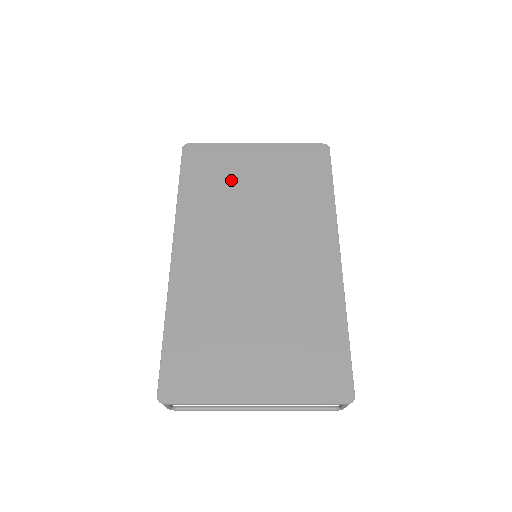
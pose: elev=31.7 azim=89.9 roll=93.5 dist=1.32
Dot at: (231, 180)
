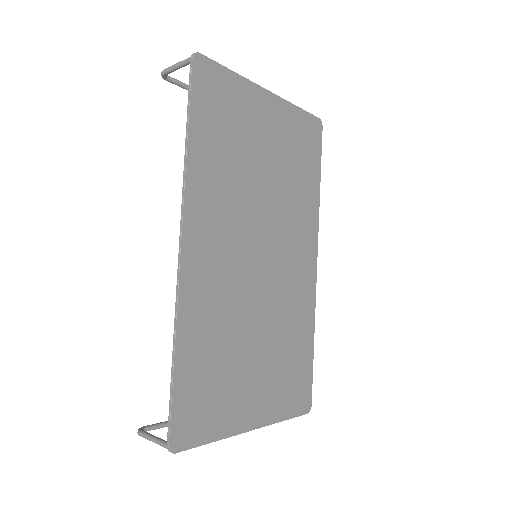
Dot at: (244, 141)
